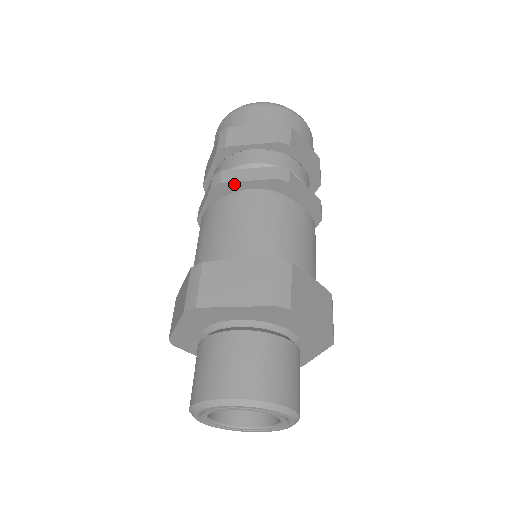
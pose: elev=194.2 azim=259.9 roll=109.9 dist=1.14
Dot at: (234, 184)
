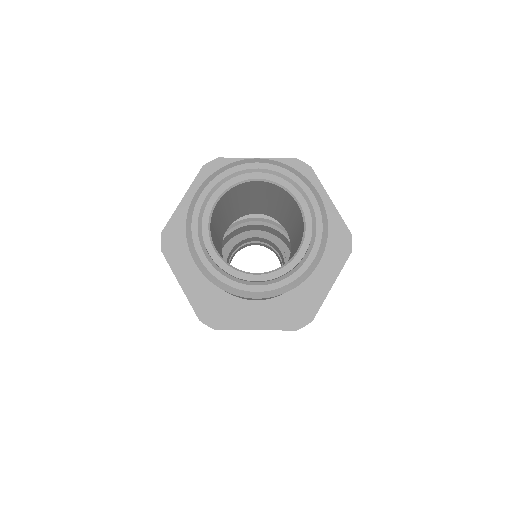
Dot at: occluded
